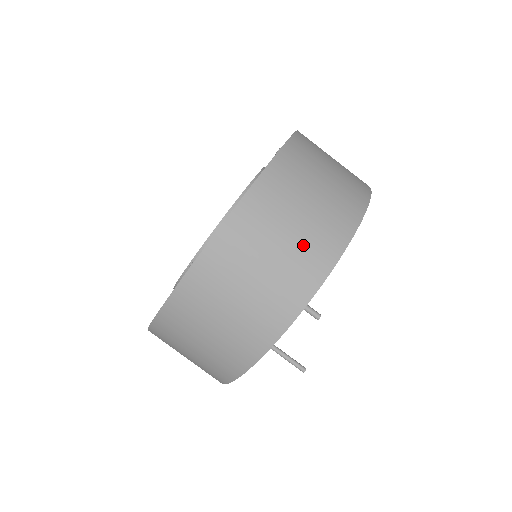
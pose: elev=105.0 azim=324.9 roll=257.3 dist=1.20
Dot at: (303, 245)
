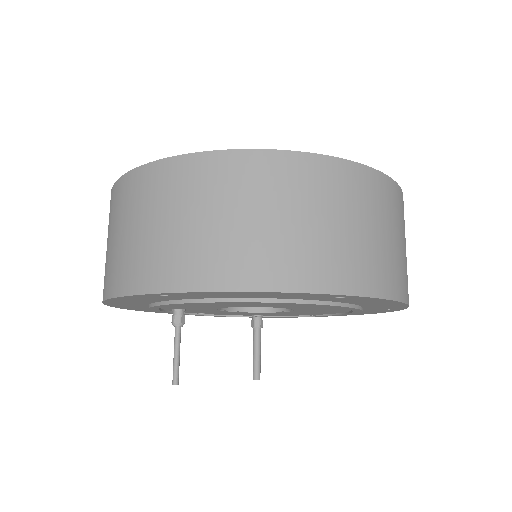
Dot at: (254, 241)
